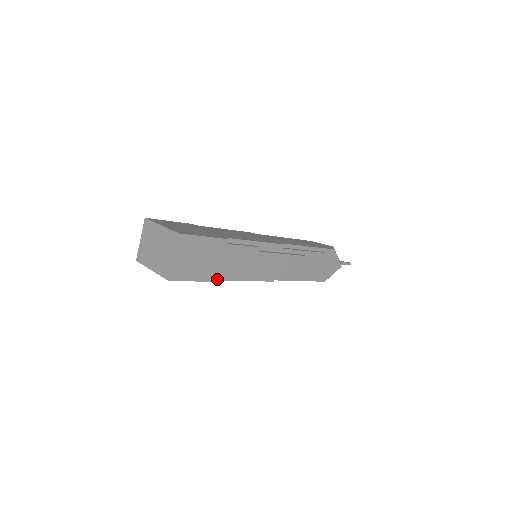
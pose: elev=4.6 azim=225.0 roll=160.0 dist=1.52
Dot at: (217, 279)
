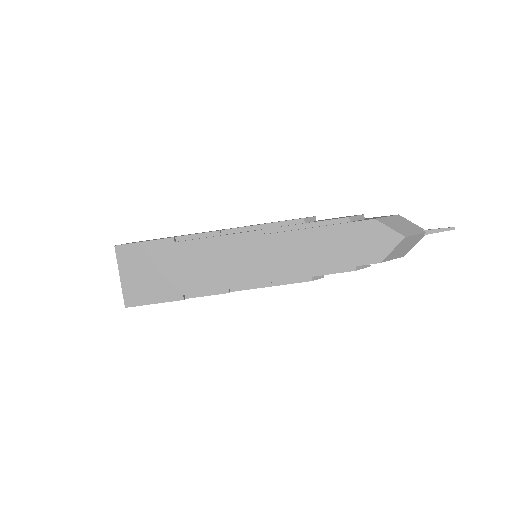
Dot at: (172, 238)
